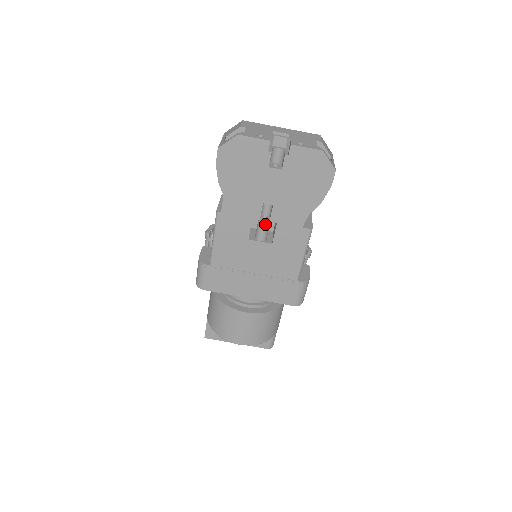
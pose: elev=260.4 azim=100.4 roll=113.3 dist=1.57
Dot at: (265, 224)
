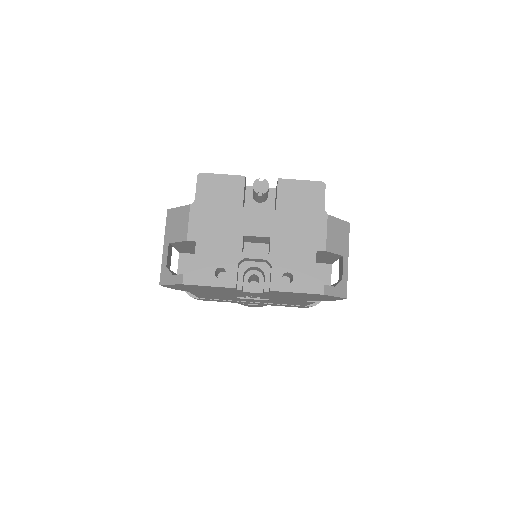
Dot at: occluded
